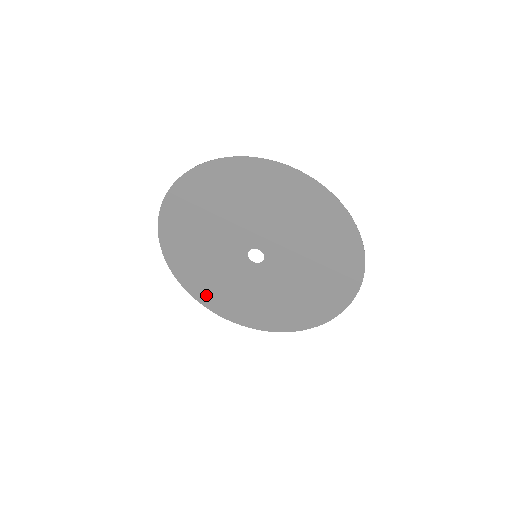
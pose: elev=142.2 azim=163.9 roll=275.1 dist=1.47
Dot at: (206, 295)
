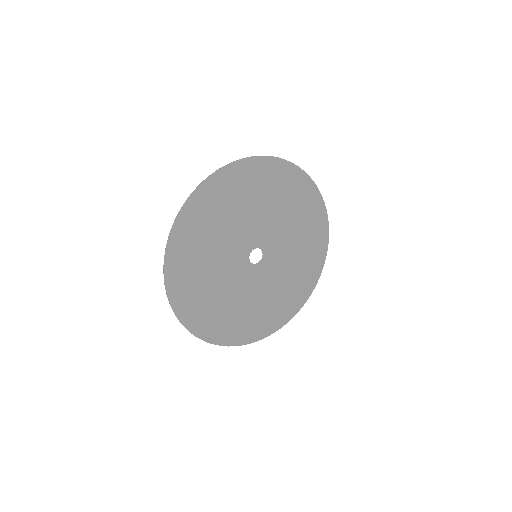
Dot at: (186, 299)
